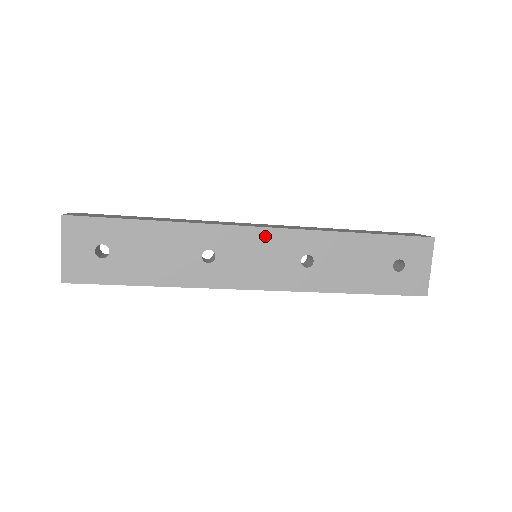
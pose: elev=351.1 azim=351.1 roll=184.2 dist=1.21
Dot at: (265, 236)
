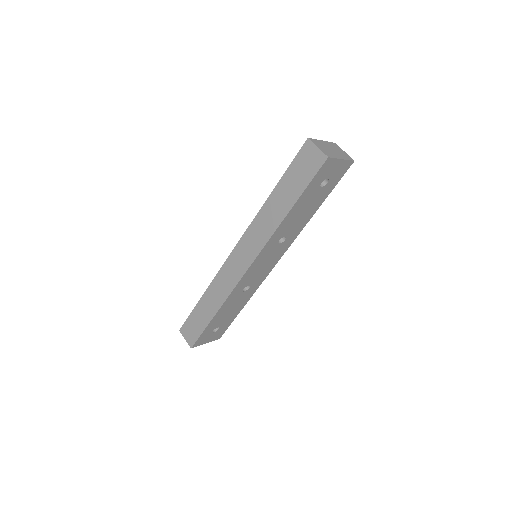
Dot at: (255, 265)
